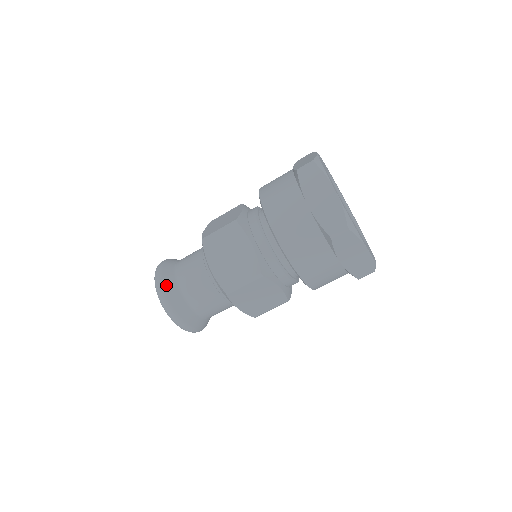
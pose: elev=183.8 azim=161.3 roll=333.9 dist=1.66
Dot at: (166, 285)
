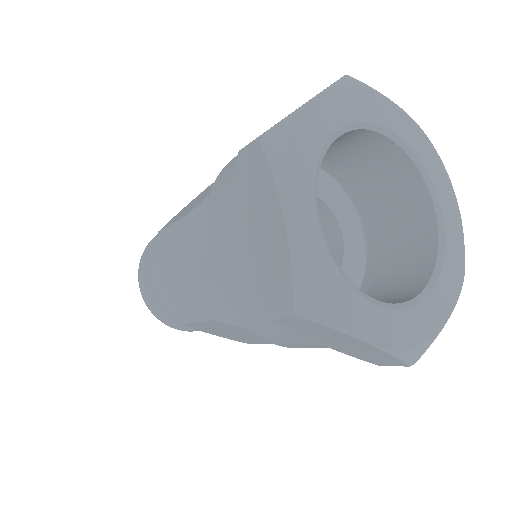
Dot at: (144, 275)
